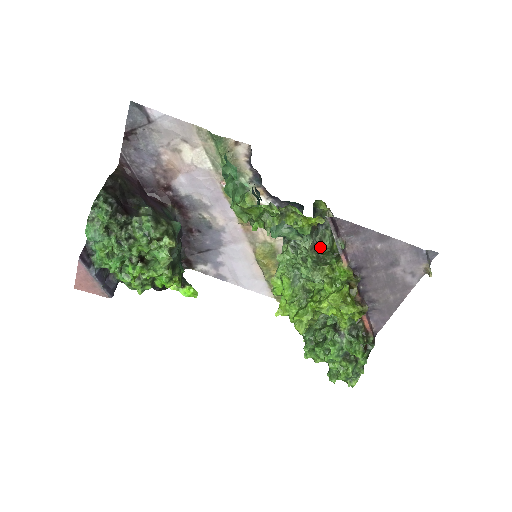
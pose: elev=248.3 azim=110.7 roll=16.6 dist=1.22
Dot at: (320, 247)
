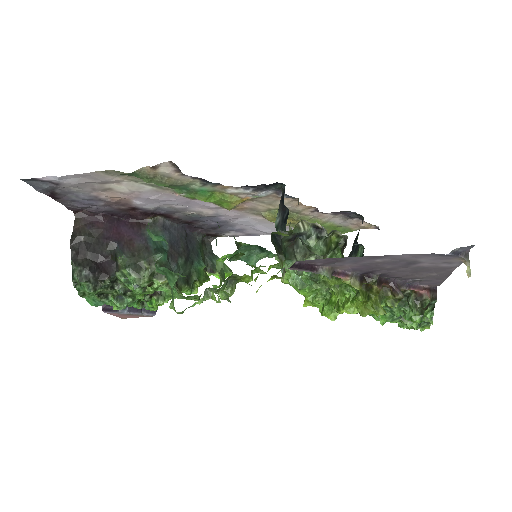
Dot at: occluded
